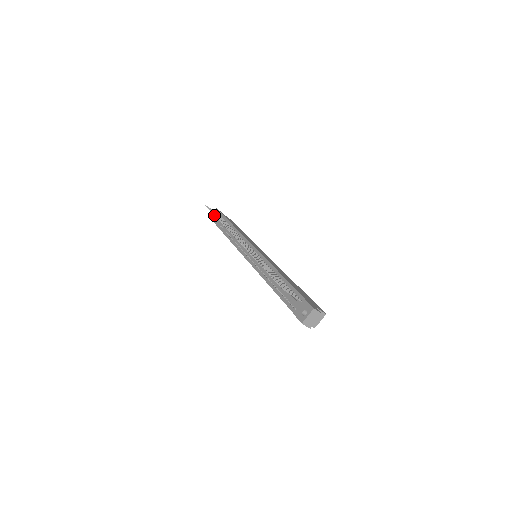
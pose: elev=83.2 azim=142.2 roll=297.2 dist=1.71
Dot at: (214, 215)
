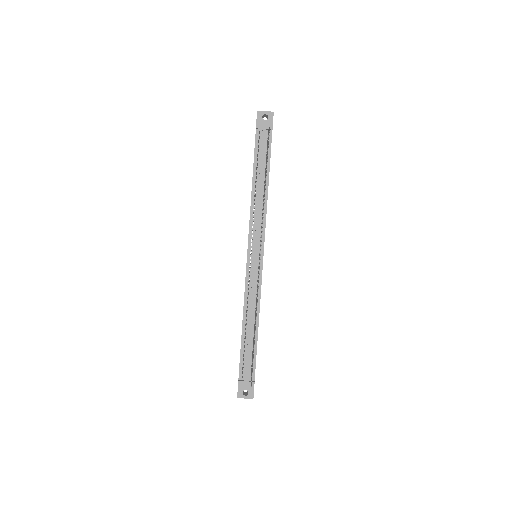
Dot at: (266, 170)
